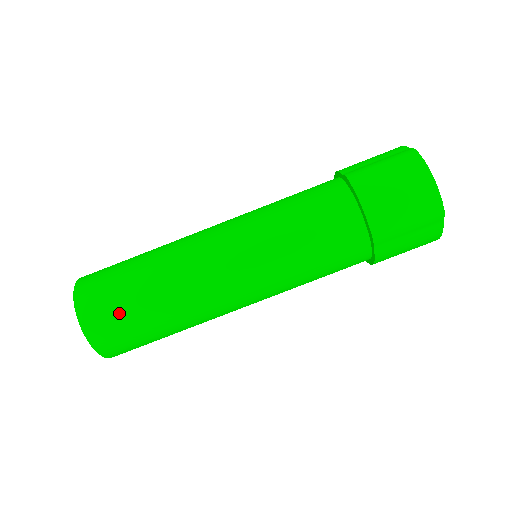
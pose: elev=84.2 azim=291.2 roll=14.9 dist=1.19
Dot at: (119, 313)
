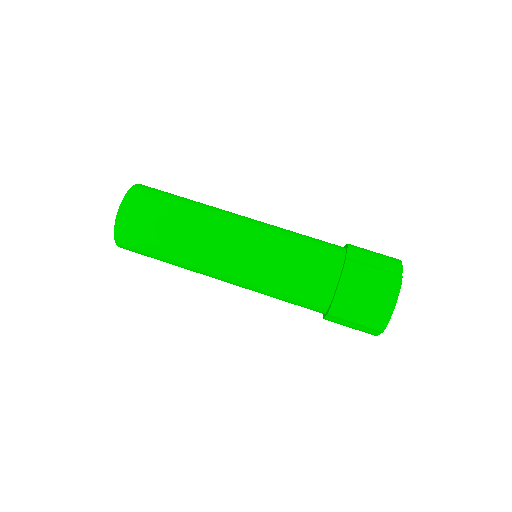
Dot at: (143, 235)
